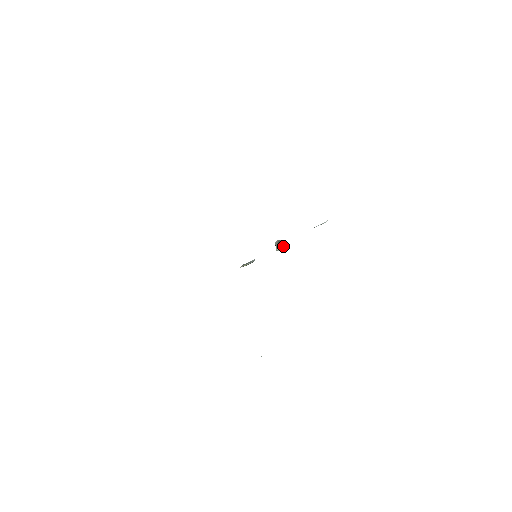
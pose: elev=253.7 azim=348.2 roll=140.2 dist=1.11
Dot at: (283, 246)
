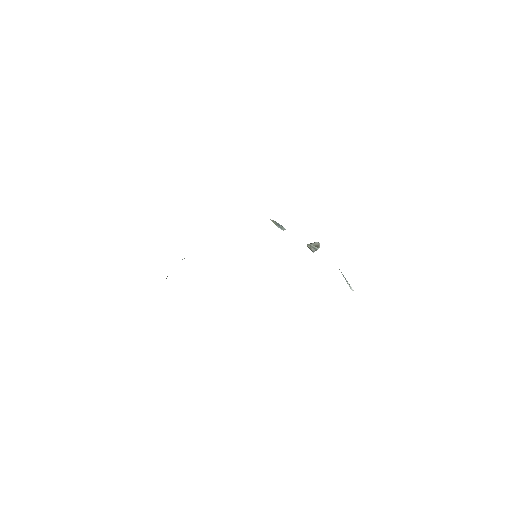
Dot at: (314, 251)
